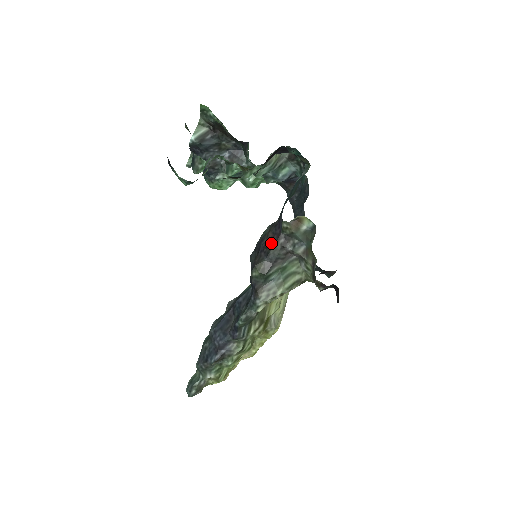
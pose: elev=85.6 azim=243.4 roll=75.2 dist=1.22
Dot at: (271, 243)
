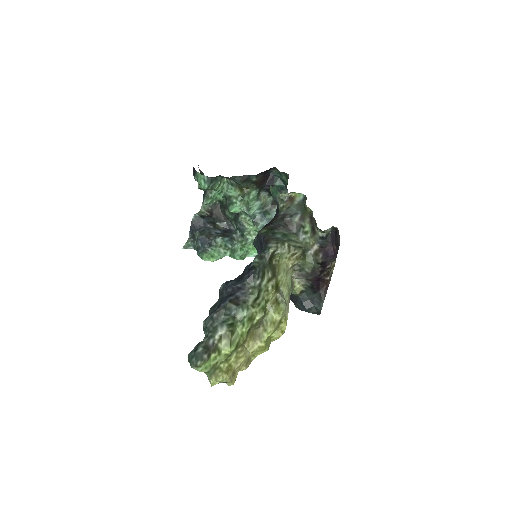
Dot at: (272, 221)
